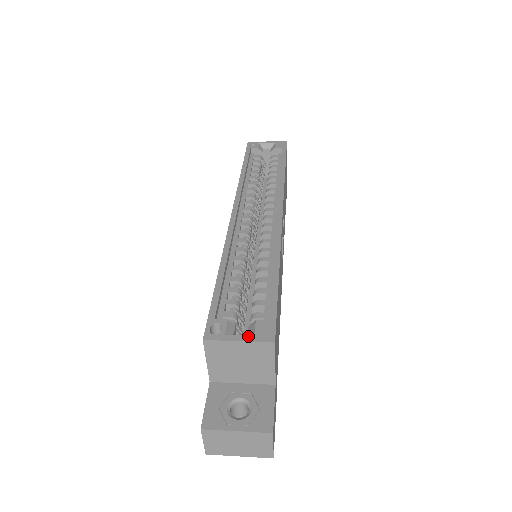
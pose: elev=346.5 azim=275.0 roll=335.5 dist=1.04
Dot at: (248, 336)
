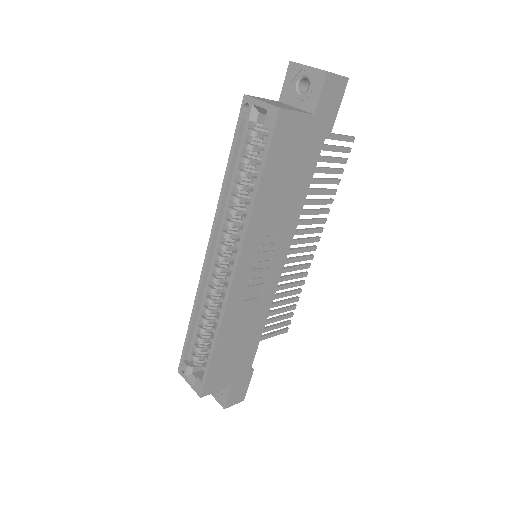
Dot at: (192, 385)
